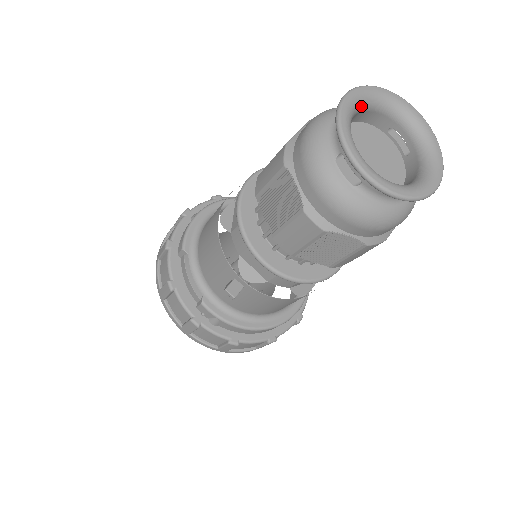
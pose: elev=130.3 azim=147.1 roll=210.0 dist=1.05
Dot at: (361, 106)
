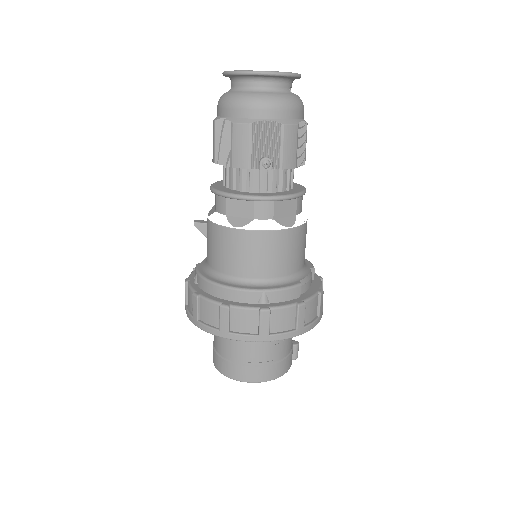
Dot at: occluded
